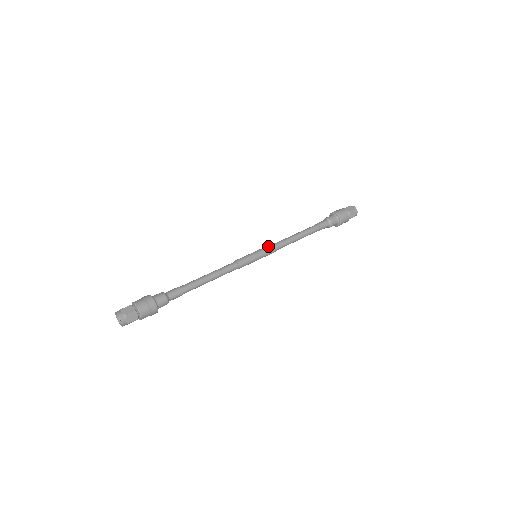
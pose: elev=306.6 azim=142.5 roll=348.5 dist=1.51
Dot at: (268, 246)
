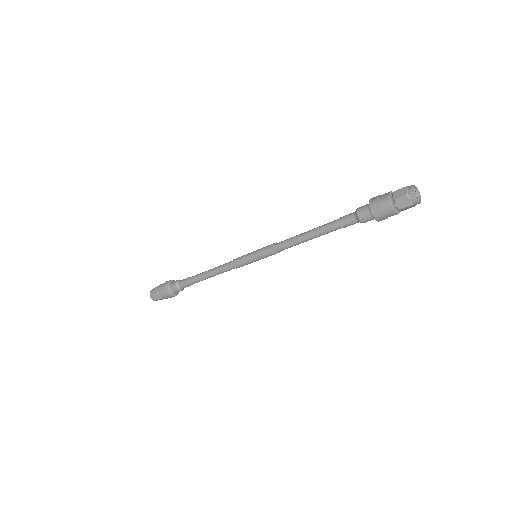
Dot at: (267, 251)
